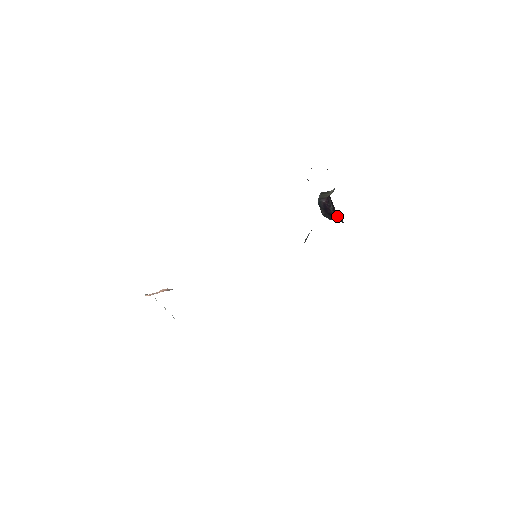
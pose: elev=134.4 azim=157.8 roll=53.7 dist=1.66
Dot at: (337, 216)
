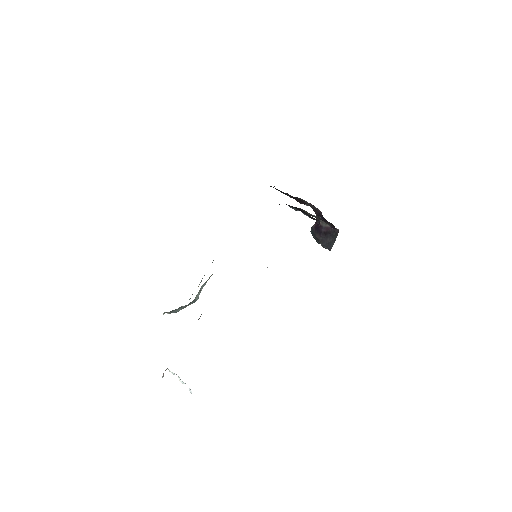
Dot at: (330, 229)
